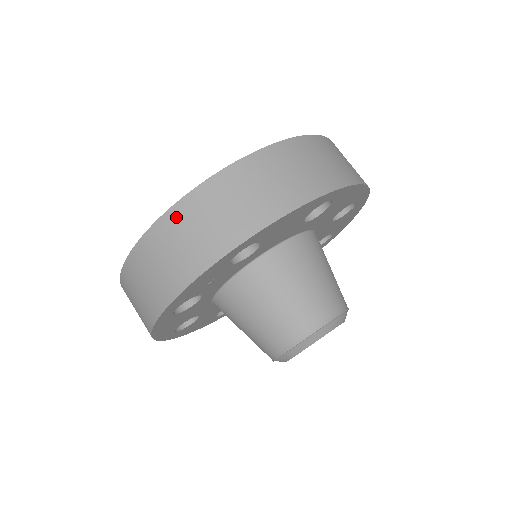
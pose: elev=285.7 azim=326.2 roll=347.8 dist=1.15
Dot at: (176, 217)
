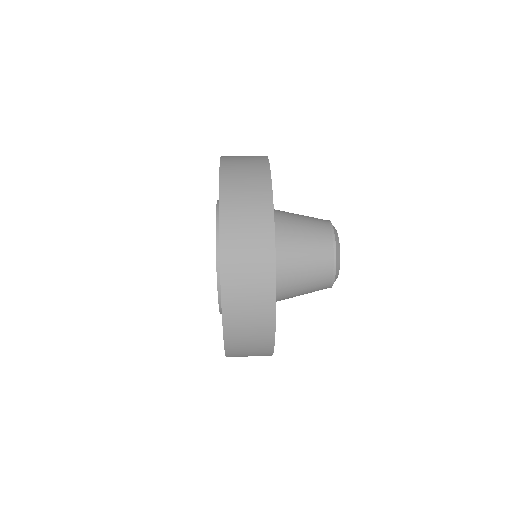
Dot at: (228, 167)
